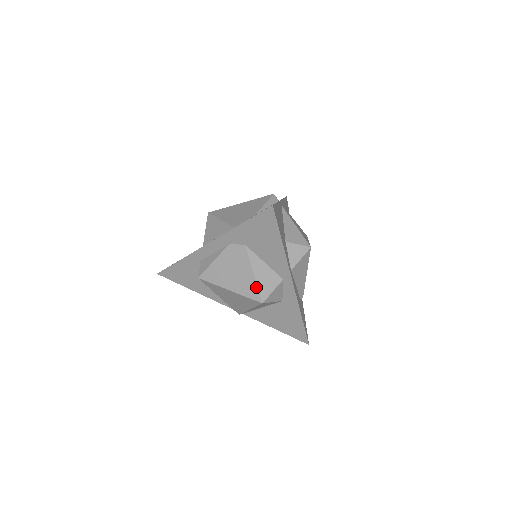
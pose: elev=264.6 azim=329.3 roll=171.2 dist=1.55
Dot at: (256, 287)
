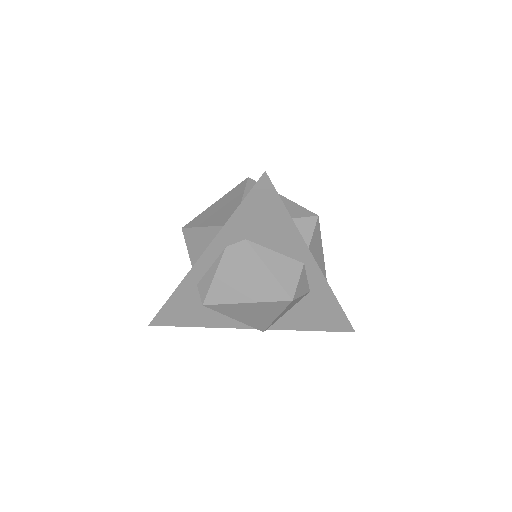
Dot at: (278, 284)
